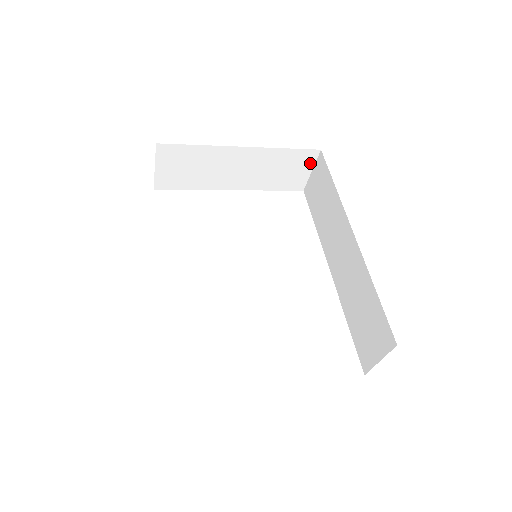
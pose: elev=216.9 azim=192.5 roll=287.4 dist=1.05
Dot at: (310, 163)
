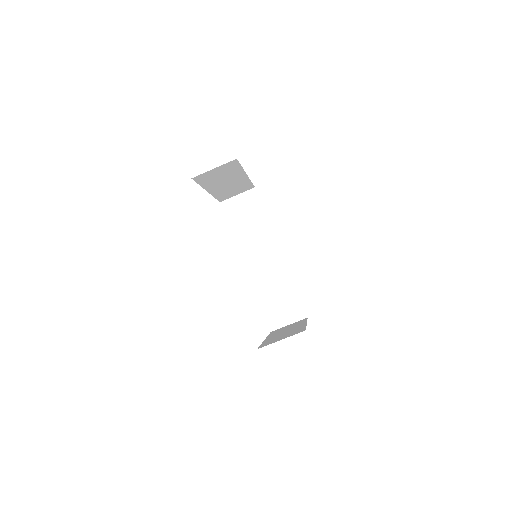
Dot at: (243, 191)
